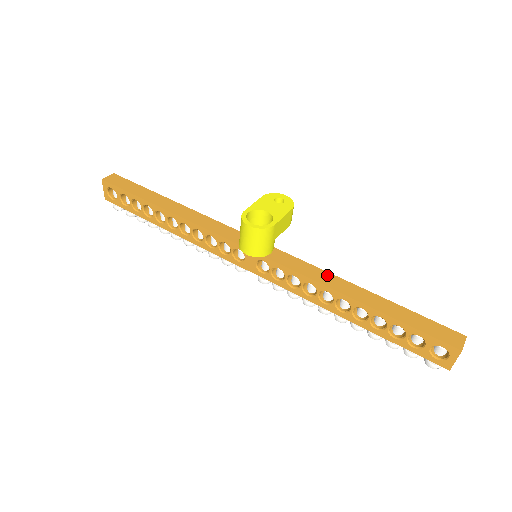
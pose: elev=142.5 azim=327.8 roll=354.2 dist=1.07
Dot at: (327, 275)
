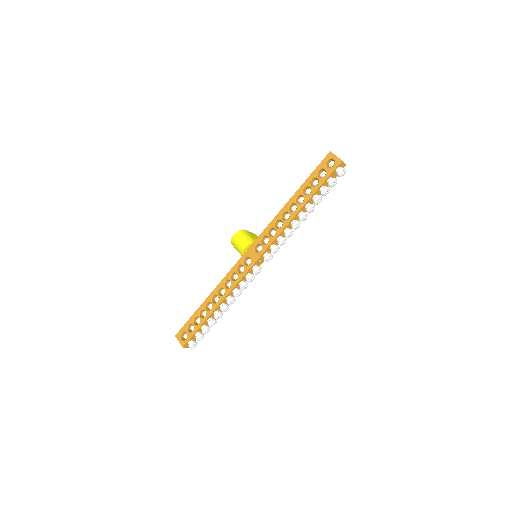
Dot at: occluded
